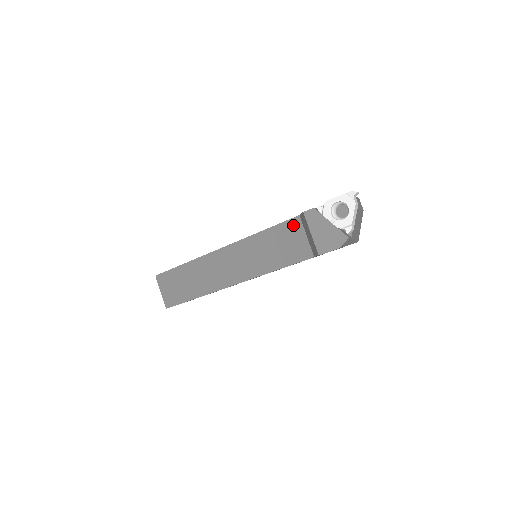
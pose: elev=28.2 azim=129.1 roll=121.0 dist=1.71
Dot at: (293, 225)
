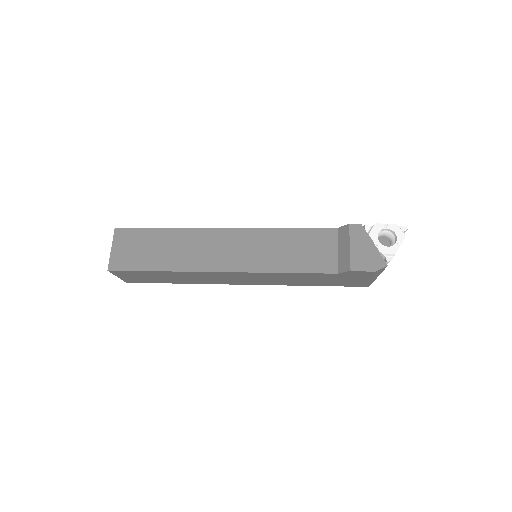
Dot at: (327, 235)
